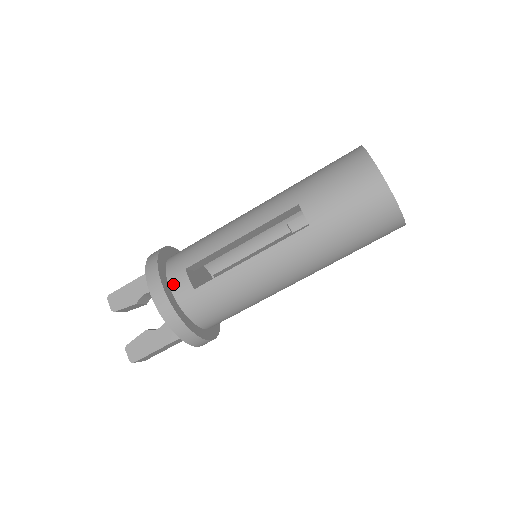
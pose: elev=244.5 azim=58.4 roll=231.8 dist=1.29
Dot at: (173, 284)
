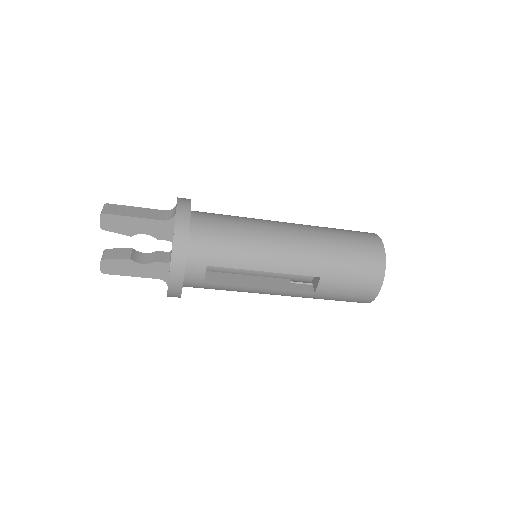
Dot at: (189, 271)
